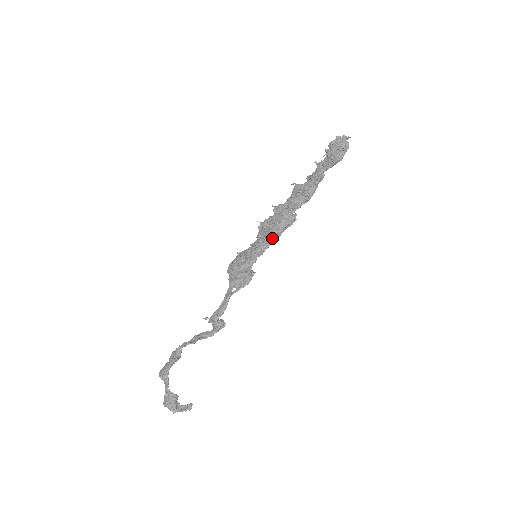
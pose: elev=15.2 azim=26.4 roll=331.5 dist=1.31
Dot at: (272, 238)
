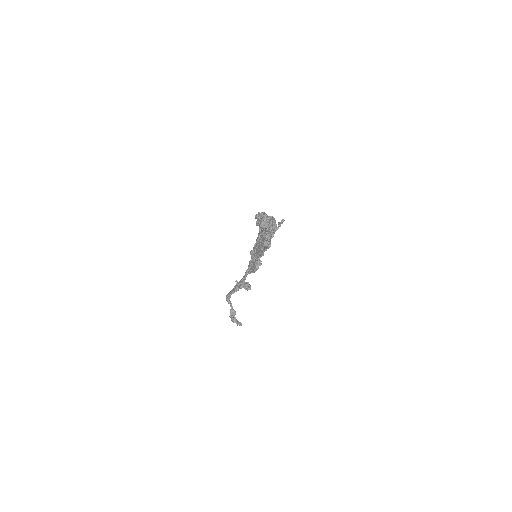
Dot at: occluded
